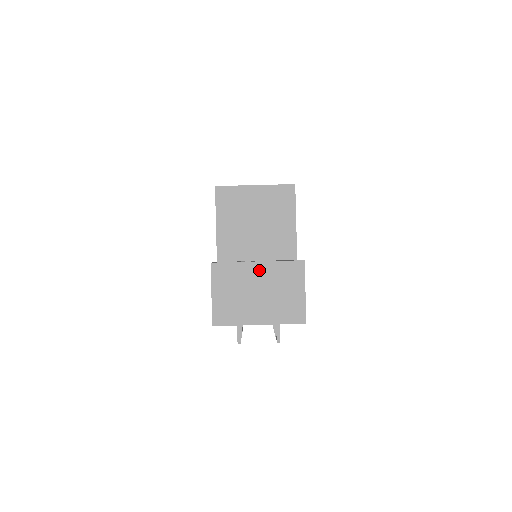
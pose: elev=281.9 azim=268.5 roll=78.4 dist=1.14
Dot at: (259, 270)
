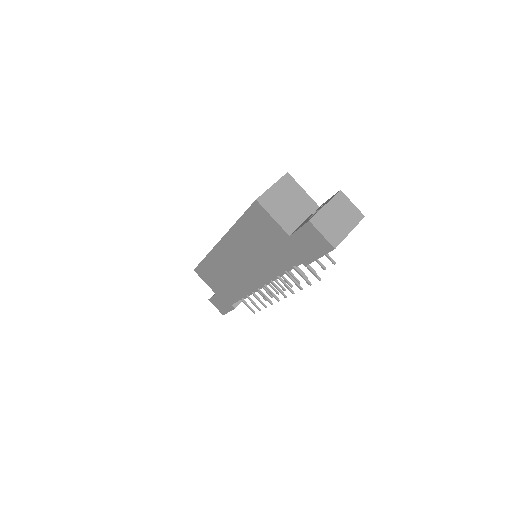
Dot at: (329, 208)
